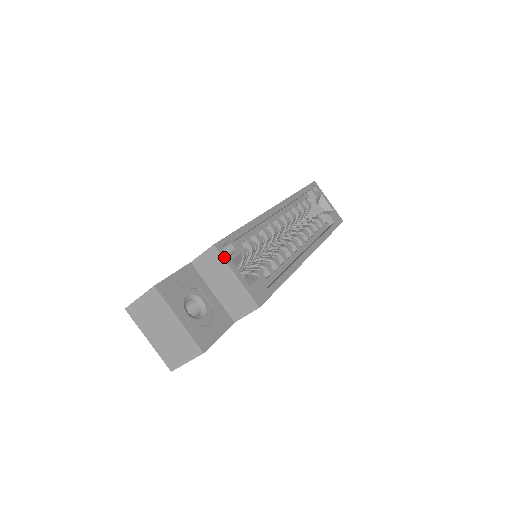
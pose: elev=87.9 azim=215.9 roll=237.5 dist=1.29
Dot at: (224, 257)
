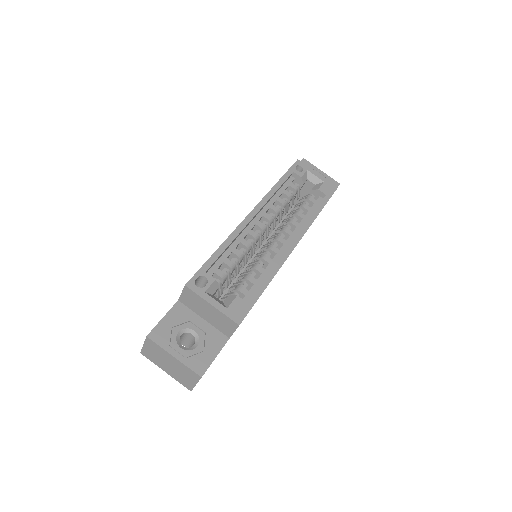
Dot at: (197, 293)
